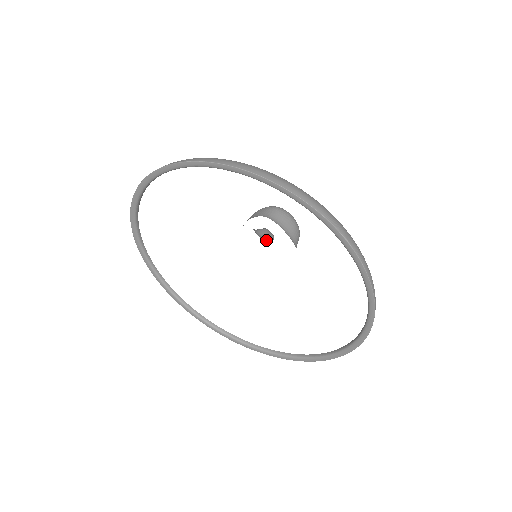
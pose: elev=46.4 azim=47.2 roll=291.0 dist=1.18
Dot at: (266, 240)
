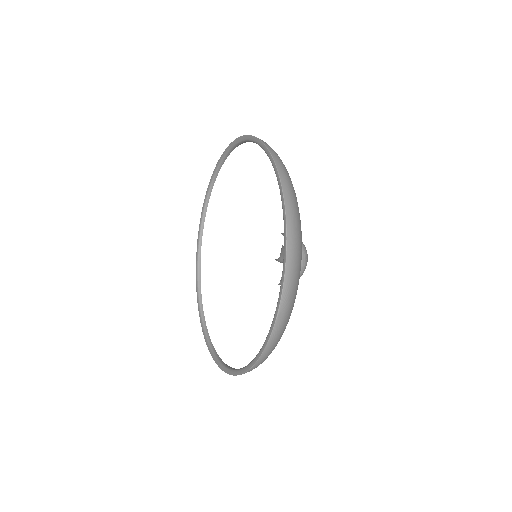
Dot at: (280, 257)
